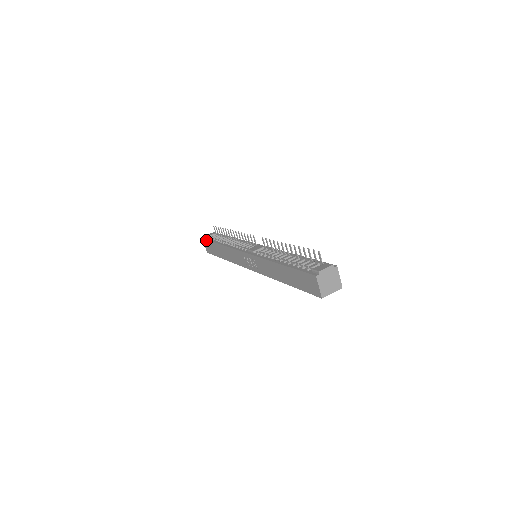
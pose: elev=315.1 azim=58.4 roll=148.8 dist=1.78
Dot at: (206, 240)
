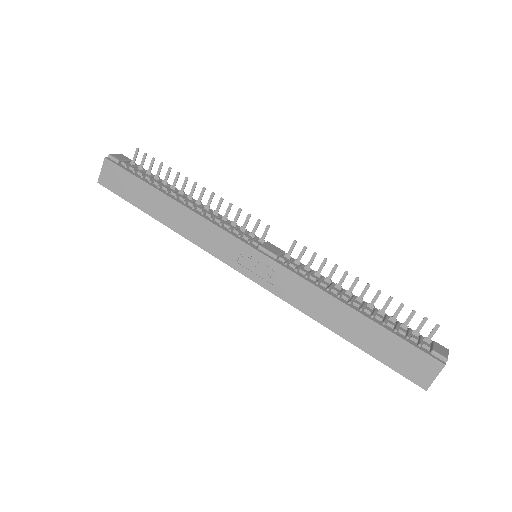
Dot at: (119, 166)
